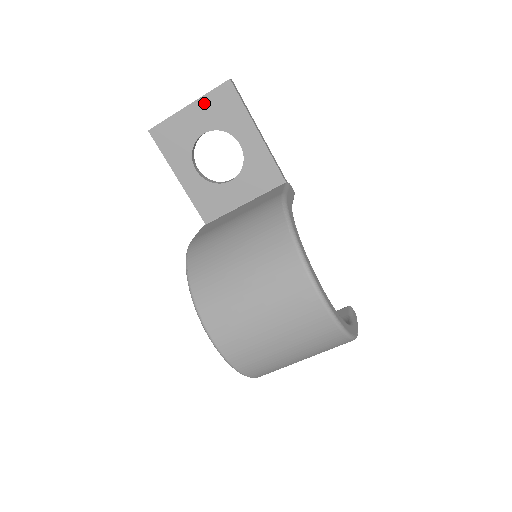
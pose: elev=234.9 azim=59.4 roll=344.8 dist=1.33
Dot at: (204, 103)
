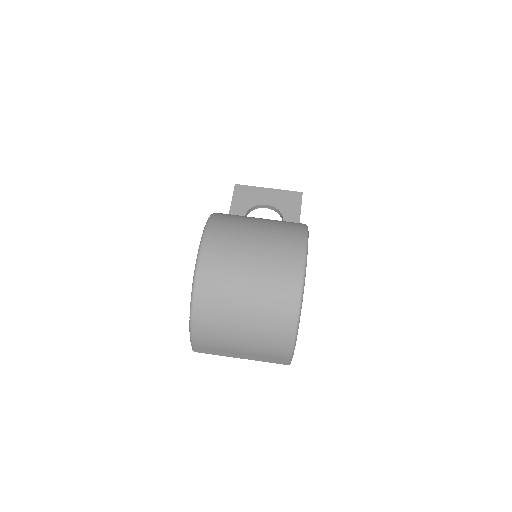
Dot at: (279, 193)
